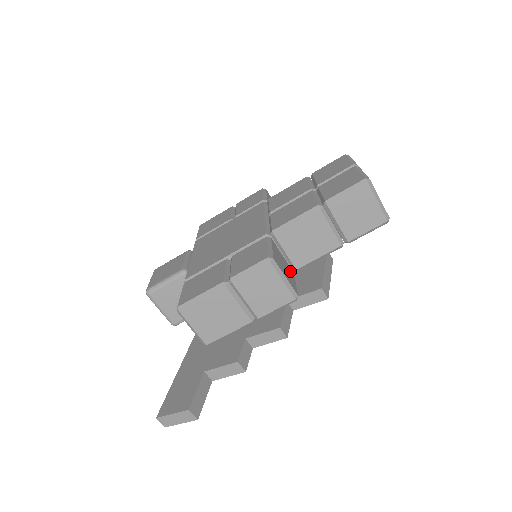
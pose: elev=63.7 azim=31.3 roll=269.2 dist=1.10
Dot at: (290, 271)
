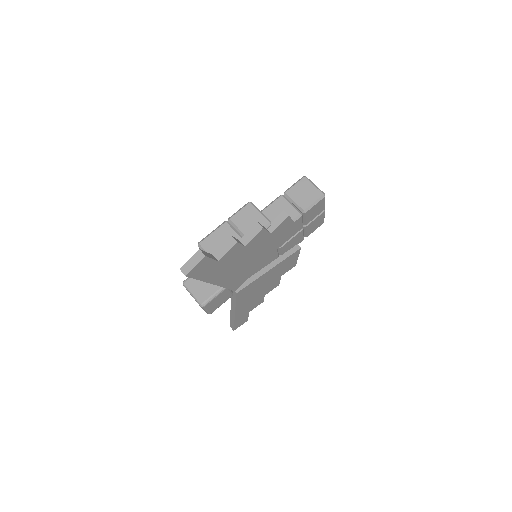
Dot at: occluded
